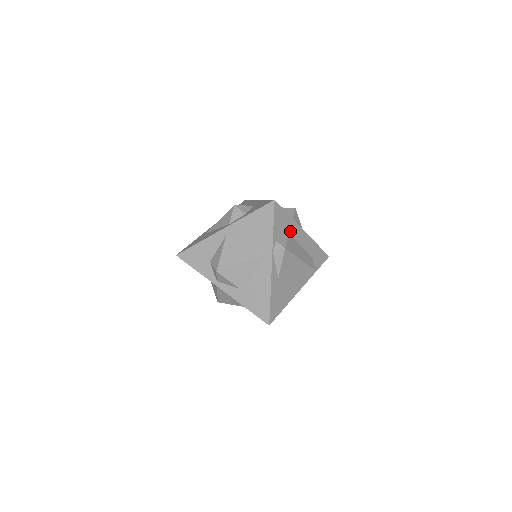
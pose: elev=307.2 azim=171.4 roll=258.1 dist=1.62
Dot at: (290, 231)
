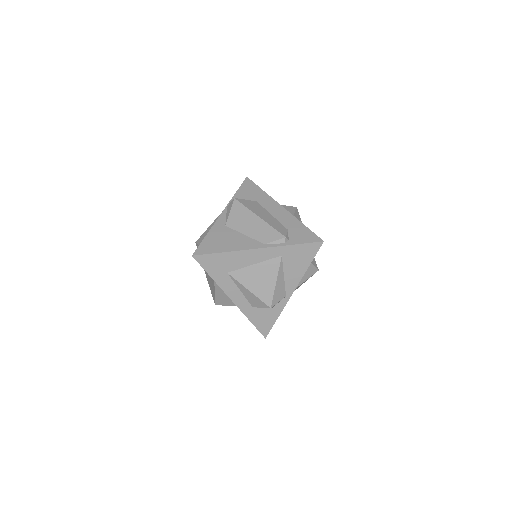
Dot at: (260, 201)
